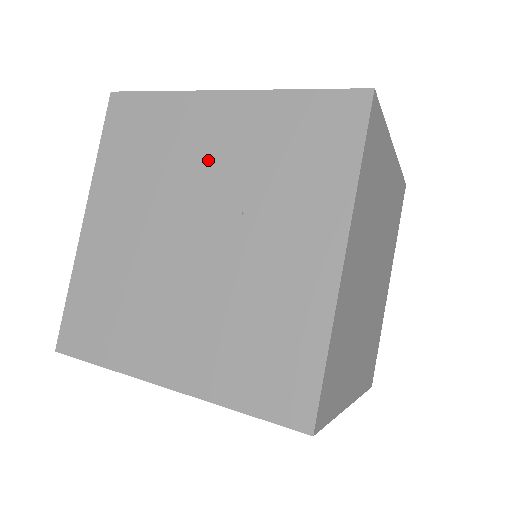
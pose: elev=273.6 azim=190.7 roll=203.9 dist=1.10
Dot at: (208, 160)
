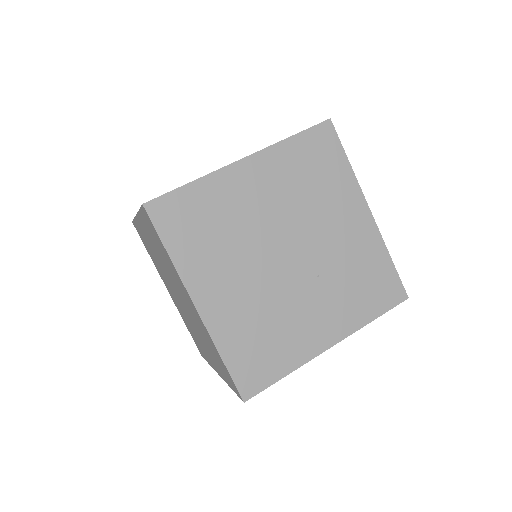
Dot at: (332, 230)
